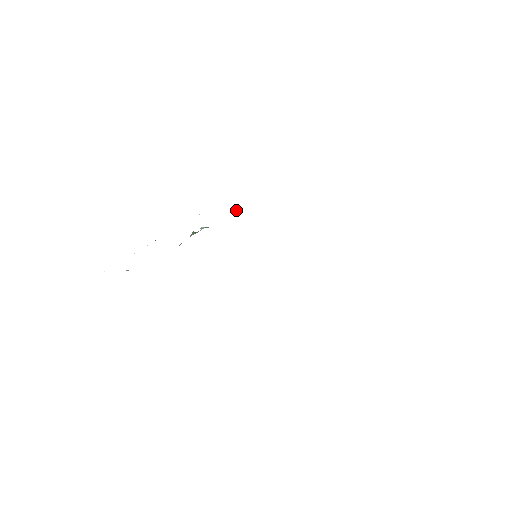
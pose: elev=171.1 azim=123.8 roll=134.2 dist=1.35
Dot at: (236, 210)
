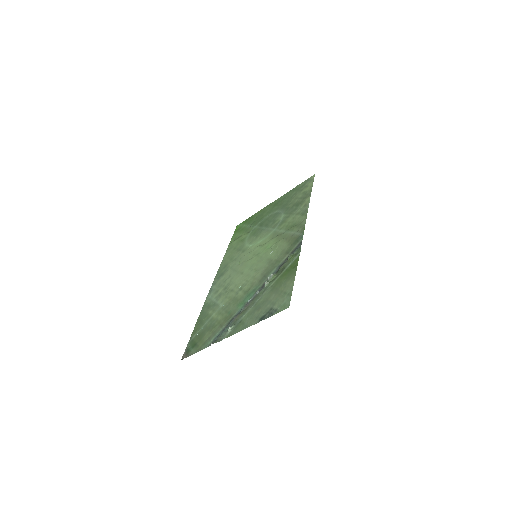
Dot at: (291, 256)
